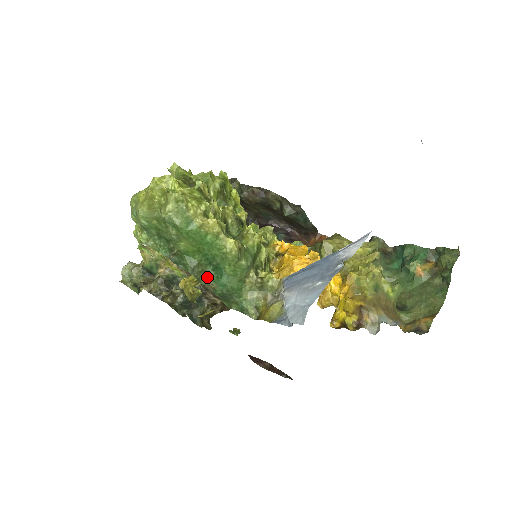
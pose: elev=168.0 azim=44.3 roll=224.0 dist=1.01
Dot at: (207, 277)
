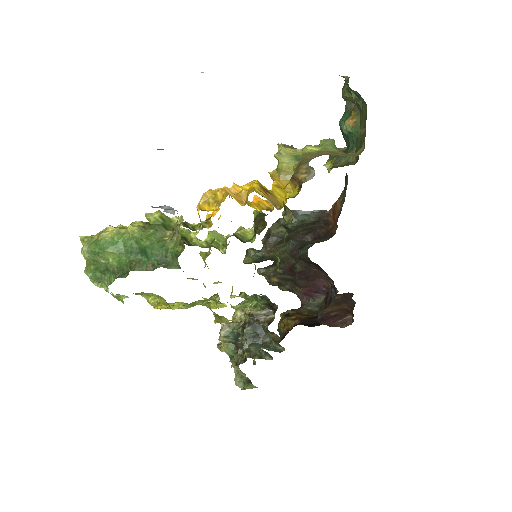
Dot at: (143, 263)
